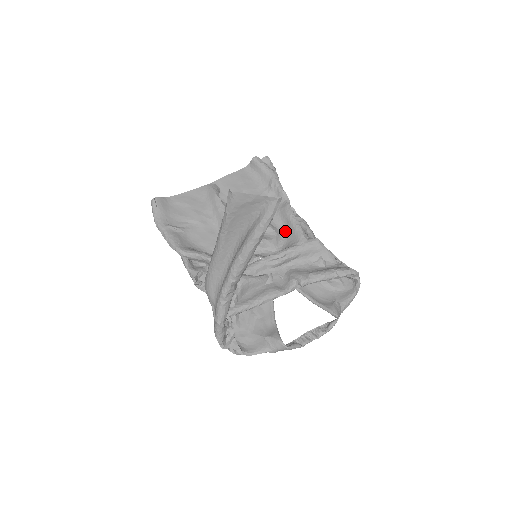
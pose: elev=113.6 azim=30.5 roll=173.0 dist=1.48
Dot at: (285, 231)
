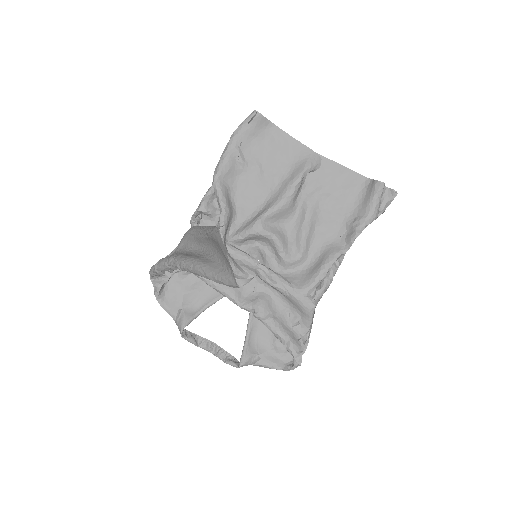
Dot at: (309, 266)
